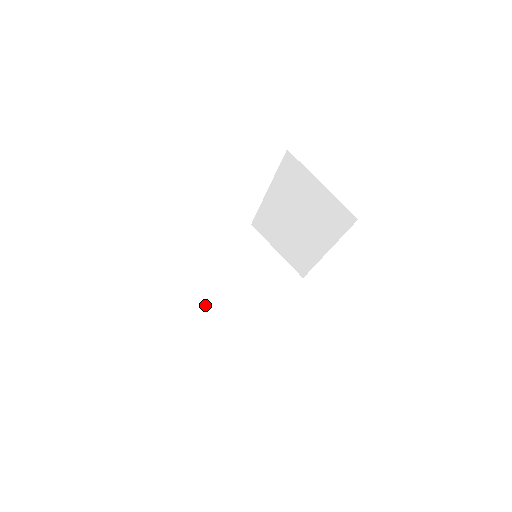
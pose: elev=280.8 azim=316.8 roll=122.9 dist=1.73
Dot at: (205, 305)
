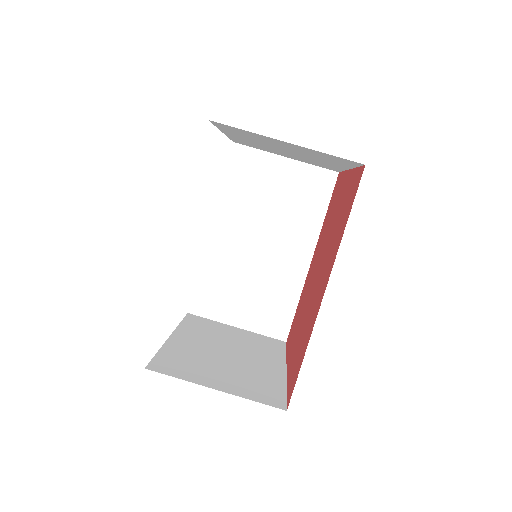
Dot at: (209, 379)
